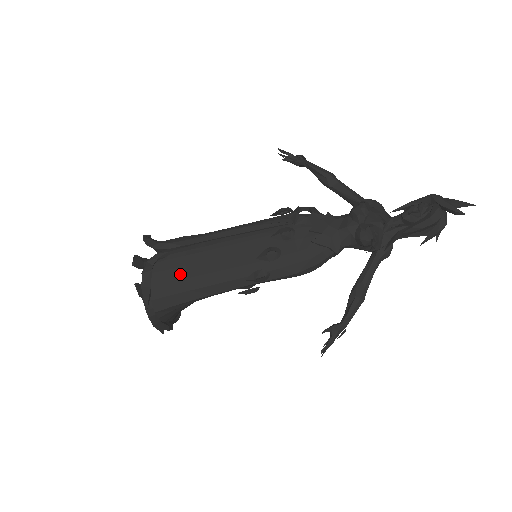
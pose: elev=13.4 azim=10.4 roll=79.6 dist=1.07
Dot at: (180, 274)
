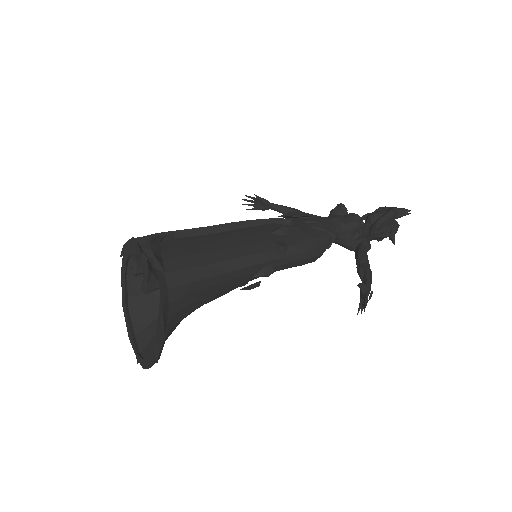
Dot at: (192, 251)
